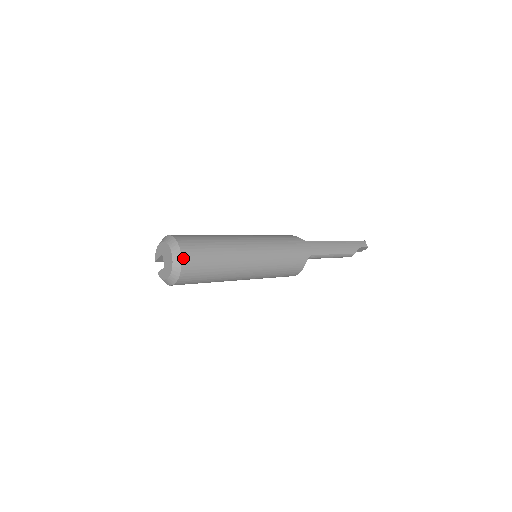
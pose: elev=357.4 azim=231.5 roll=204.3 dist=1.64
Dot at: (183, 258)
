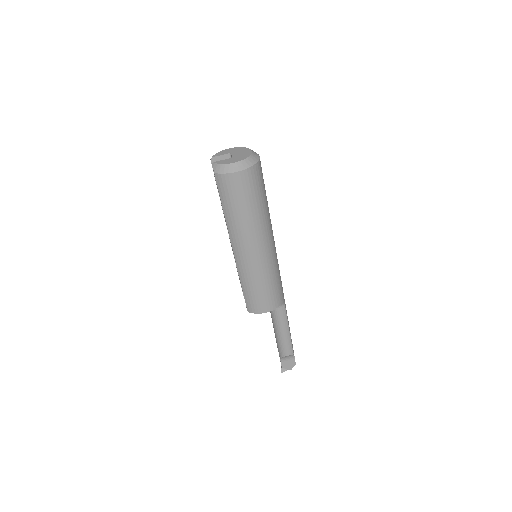
Dot at: occluded
